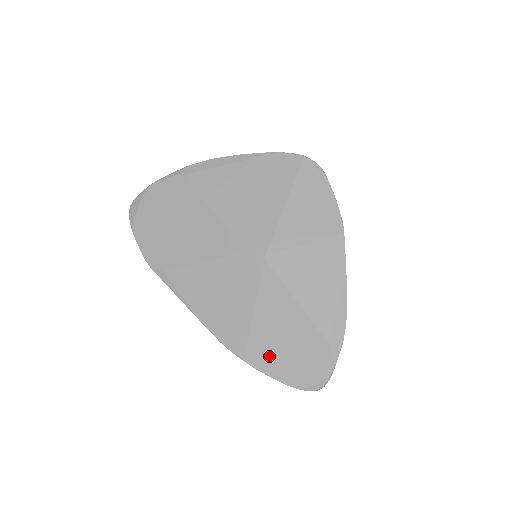
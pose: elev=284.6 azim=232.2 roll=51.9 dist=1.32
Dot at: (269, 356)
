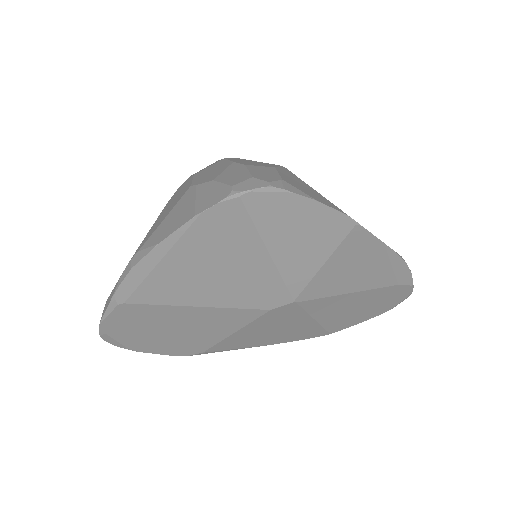
Dot at: (350, 320)
